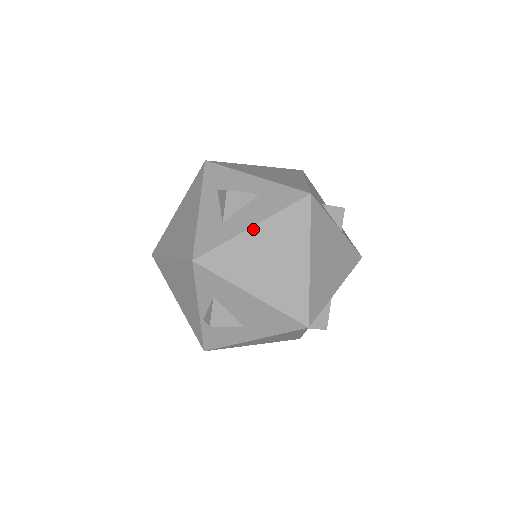
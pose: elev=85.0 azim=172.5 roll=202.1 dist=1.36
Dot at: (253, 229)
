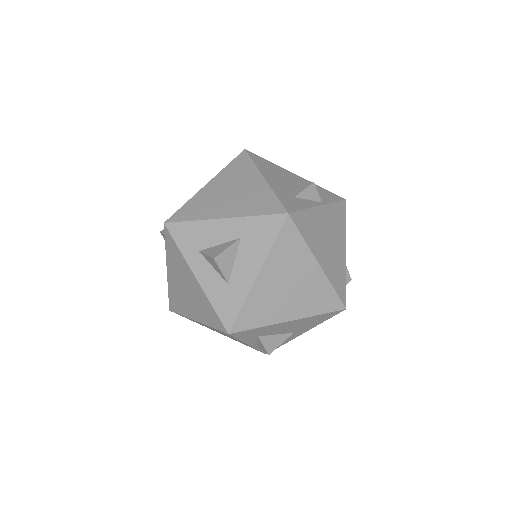
Dot at: (259, 277)
